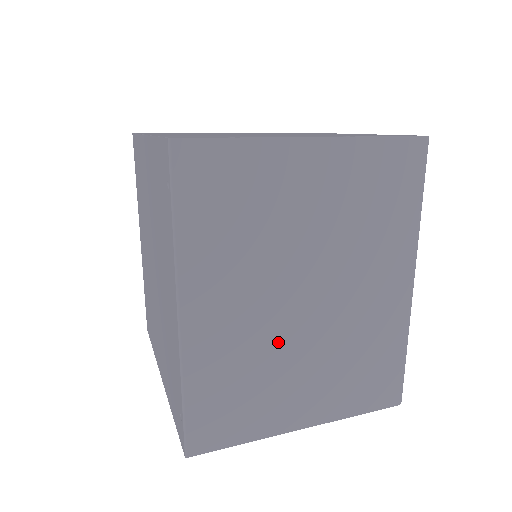
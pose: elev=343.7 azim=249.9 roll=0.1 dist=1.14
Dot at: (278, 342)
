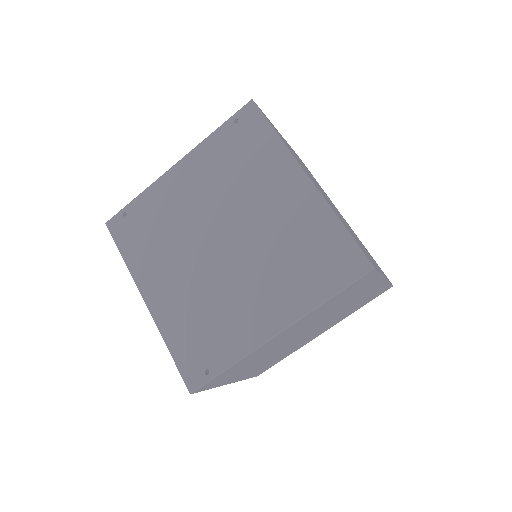
Dot at: (276, 349)
